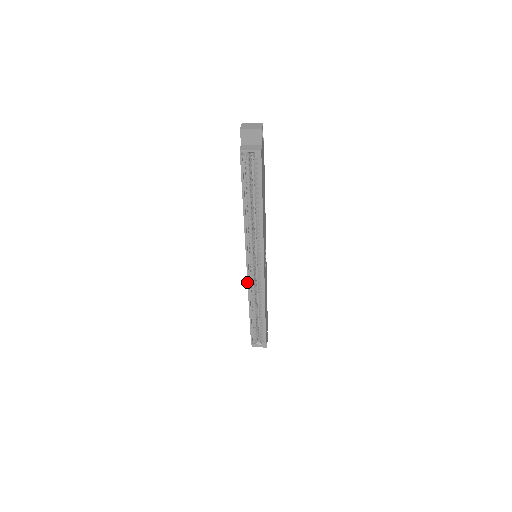
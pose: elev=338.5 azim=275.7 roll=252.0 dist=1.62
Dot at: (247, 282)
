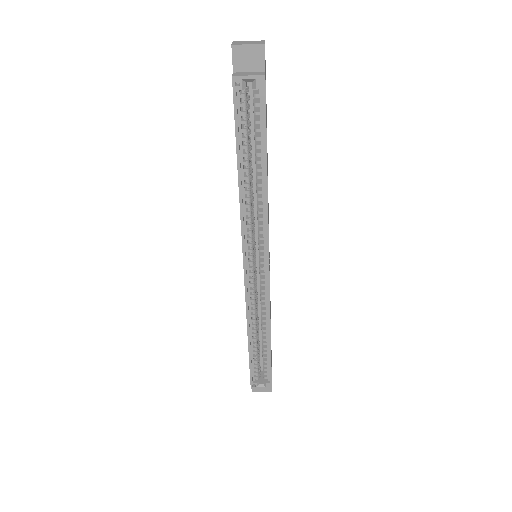
Dot at: occluded
